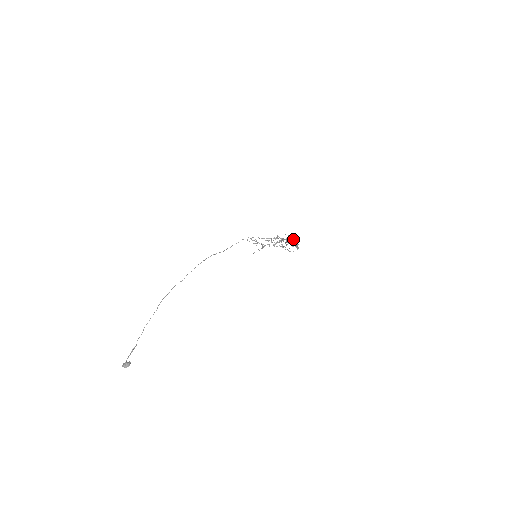
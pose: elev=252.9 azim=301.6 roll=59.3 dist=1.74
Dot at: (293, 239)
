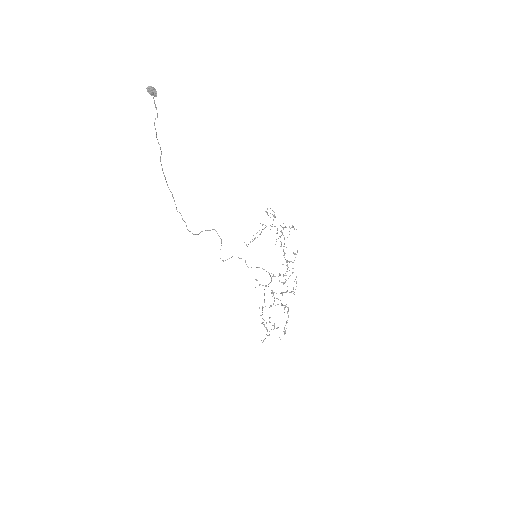
Dot at: occluded
